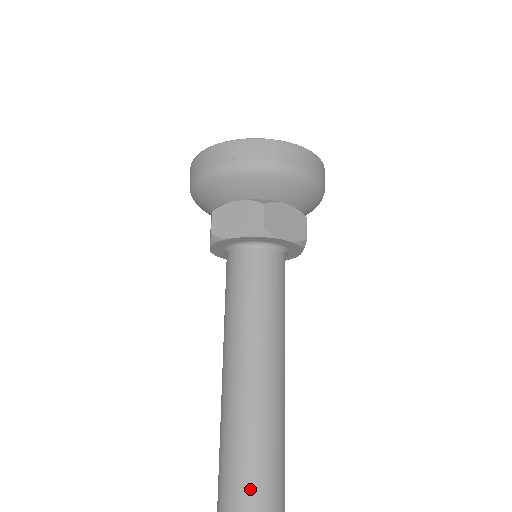
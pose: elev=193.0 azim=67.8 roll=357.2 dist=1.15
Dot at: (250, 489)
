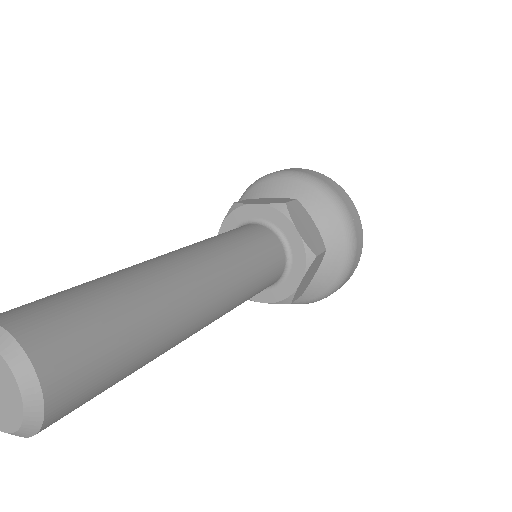
Dot at: occluded
